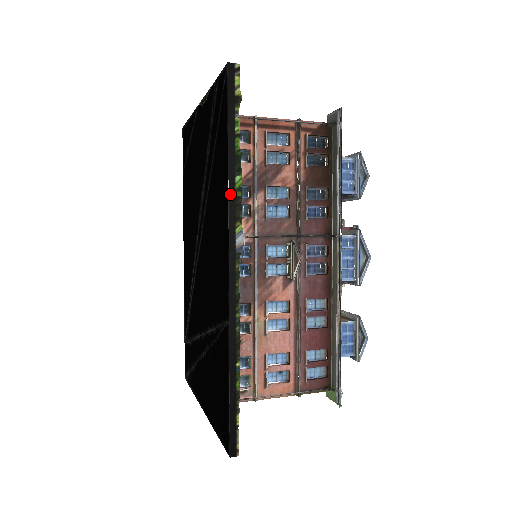
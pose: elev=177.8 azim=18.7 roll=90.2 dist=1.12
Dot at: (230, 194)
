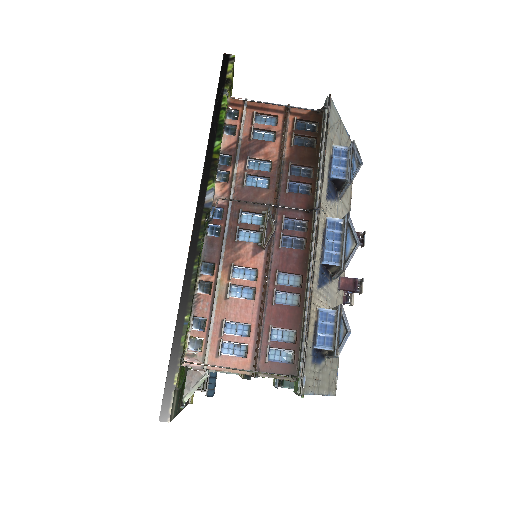
Dot at: (207, 155)
